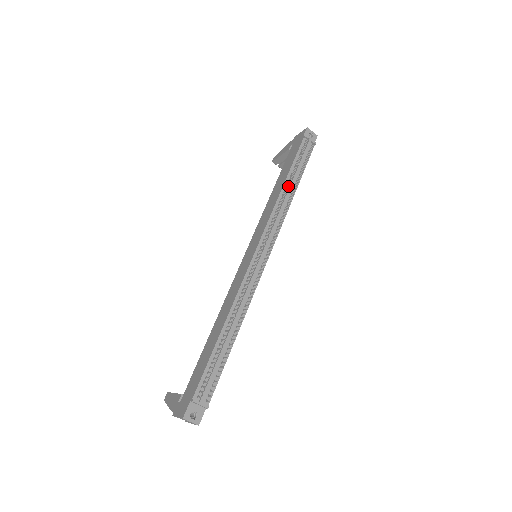
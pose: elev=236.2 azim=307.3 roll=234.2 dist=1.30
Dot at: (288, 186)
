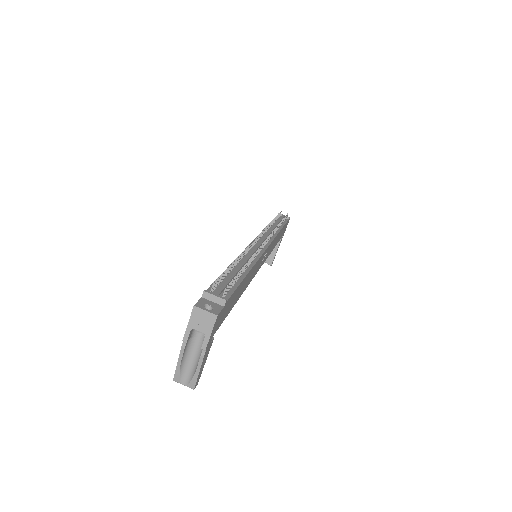
Dot at: (272, 226)
